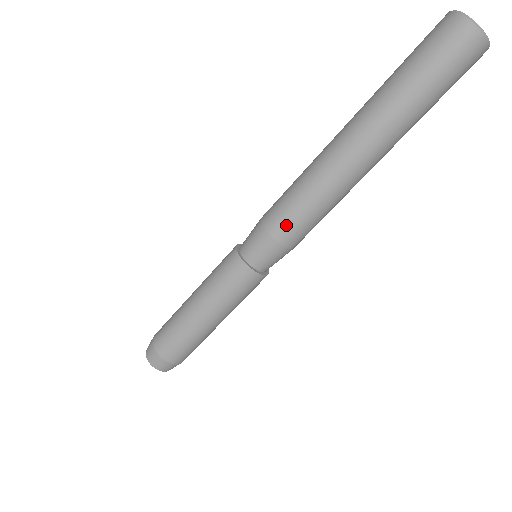
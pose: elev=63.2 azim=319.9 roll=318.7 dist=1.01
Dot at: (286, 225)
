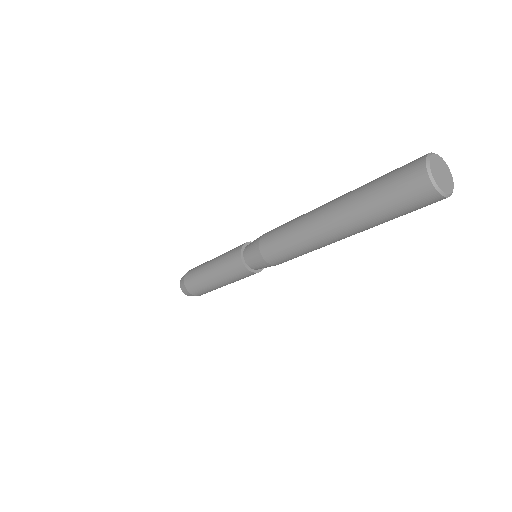
Dot at: occluded
